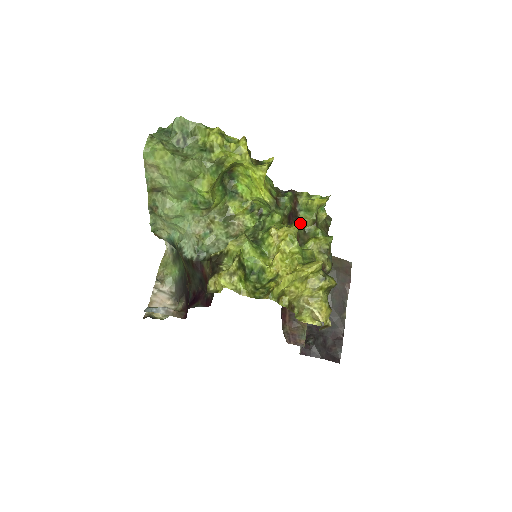
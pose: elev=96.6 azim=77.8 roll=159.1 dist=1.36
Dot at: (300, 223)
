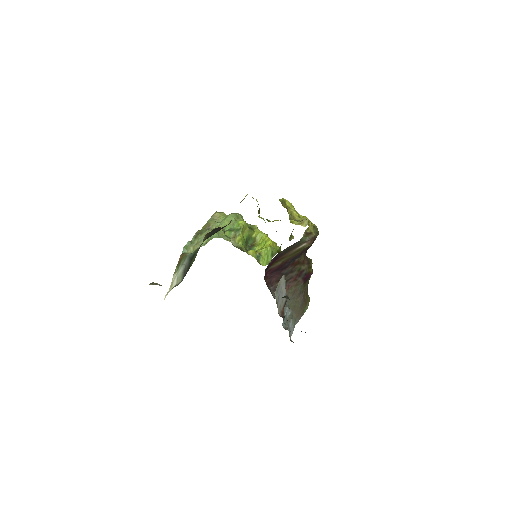
Dot at: occluded
